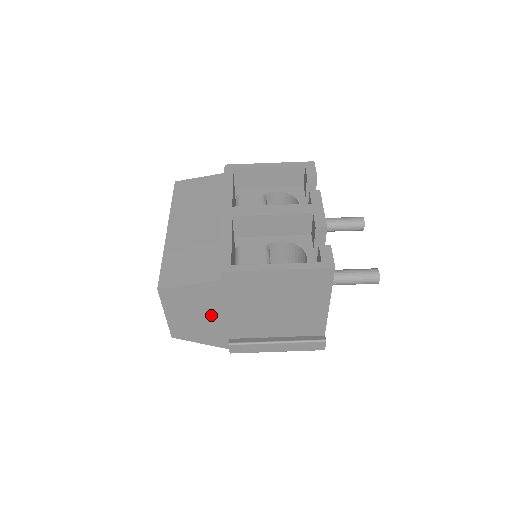
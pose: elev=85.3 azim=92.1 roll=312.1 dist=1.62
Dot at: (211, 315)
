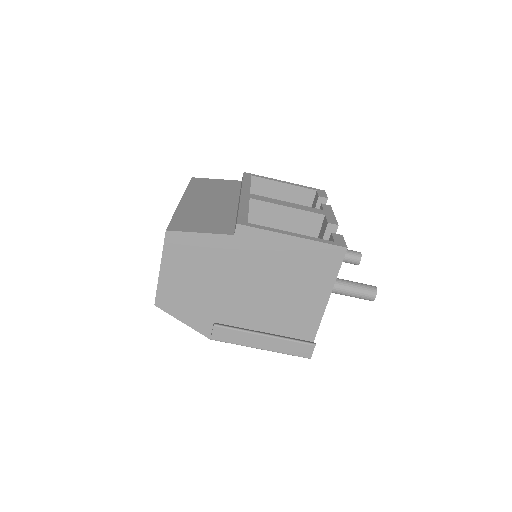
Dot at: (207, 282)
